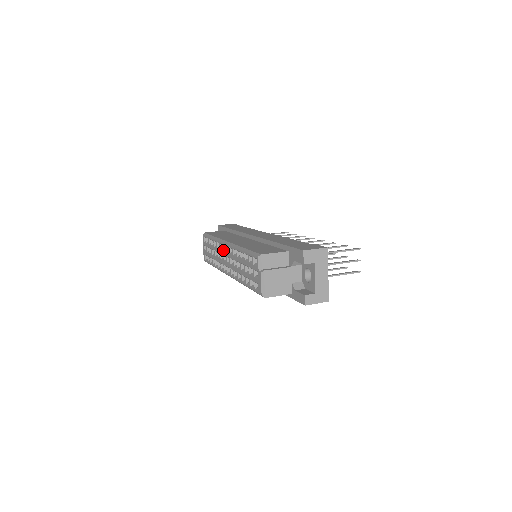
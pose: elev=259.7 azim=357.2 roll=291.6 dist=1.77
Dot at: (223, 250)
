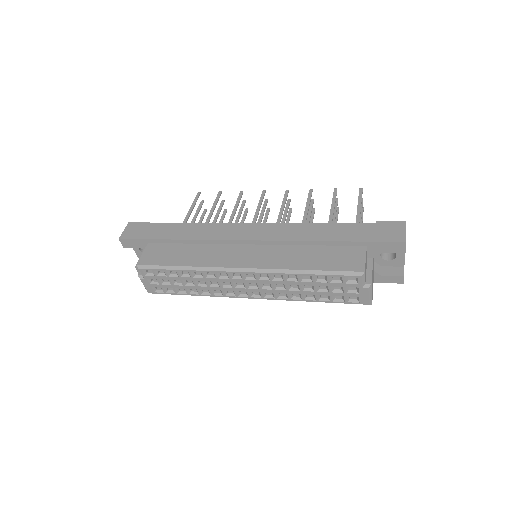
Dot at: (232, 278)
